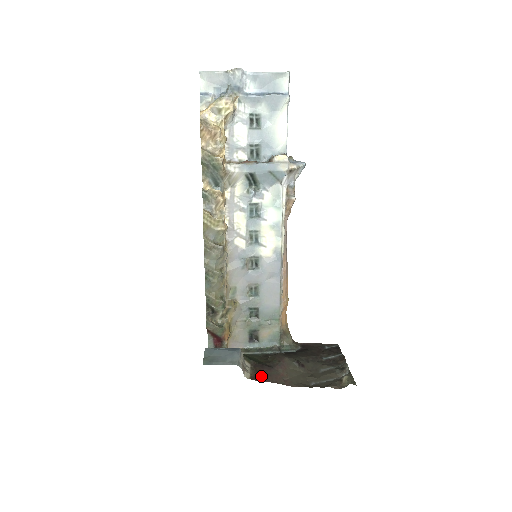
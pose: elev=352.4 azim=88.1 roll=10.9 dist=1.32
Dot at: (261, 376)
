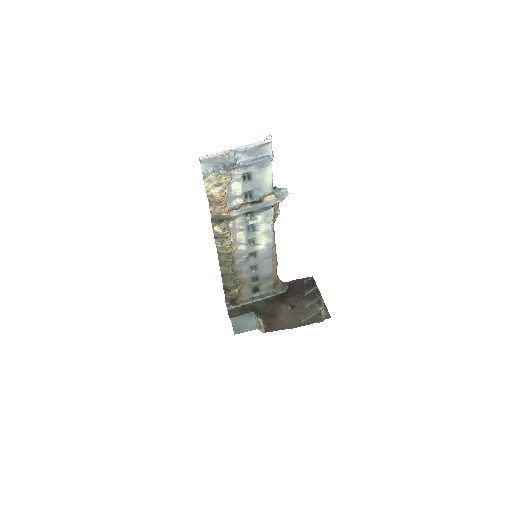
Dot at: (271, 327)
